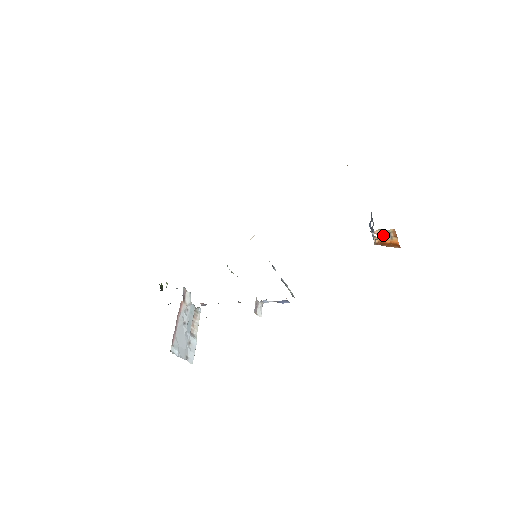
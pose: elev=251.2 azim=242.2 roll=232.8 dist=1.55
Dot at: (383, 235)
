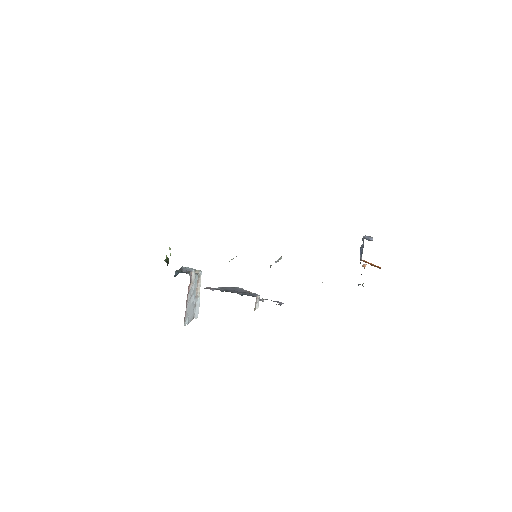
Dot at: occluded
